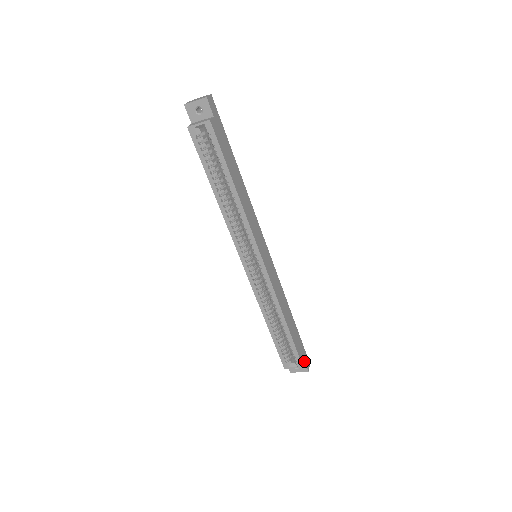
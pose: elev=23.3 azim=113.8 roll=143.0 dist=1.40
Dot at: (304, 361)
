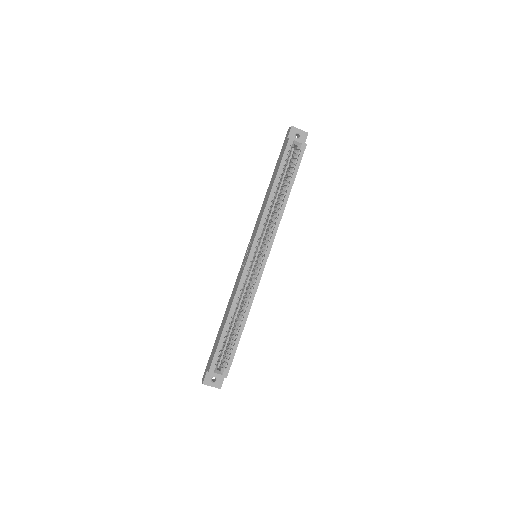
Dot at: occluded
